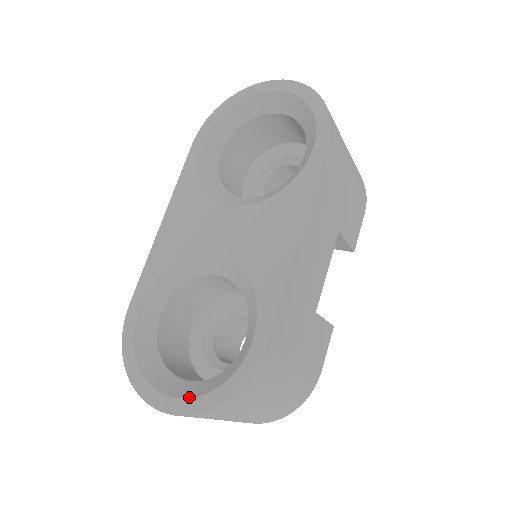
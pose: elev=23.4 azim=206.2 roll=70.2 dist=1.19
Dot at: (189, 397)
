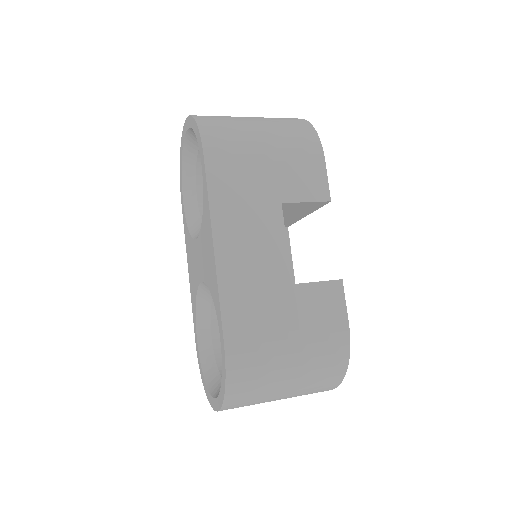
Dot at: (218, 395)
